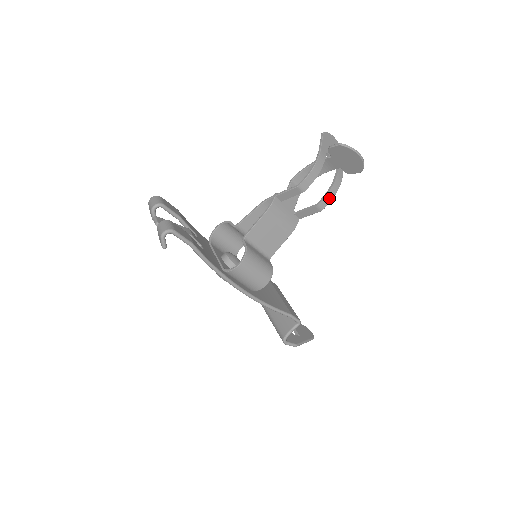
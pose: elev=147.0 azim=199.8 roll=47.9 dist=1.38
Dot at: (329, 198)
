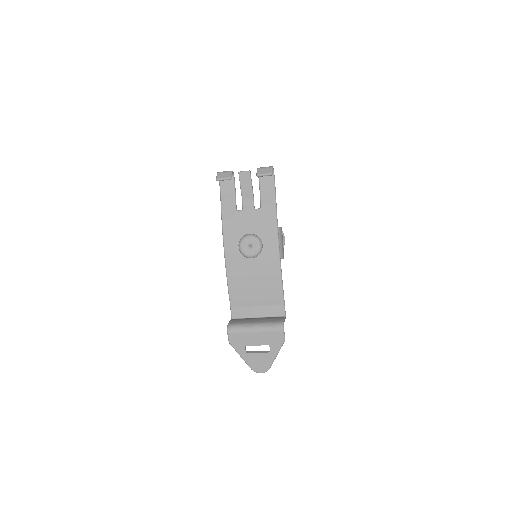
Dot at: occluded
